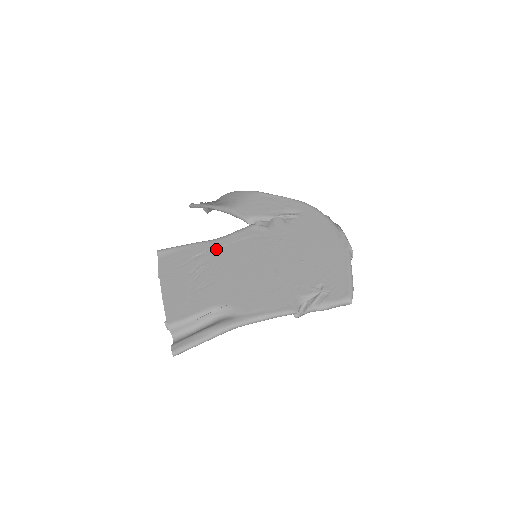
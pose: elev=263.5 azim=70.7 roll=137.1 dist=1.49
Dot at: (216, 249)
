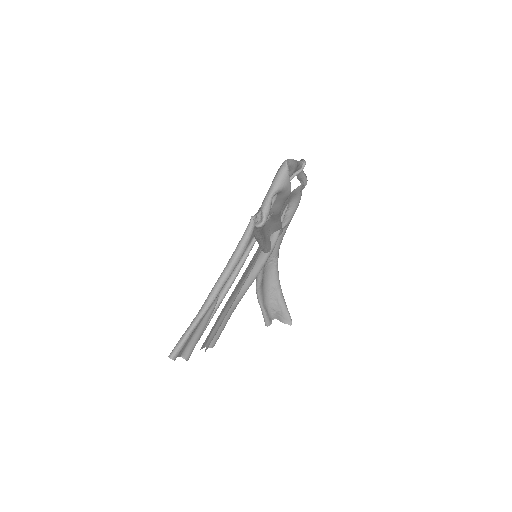
Dot at: (236, 290)
